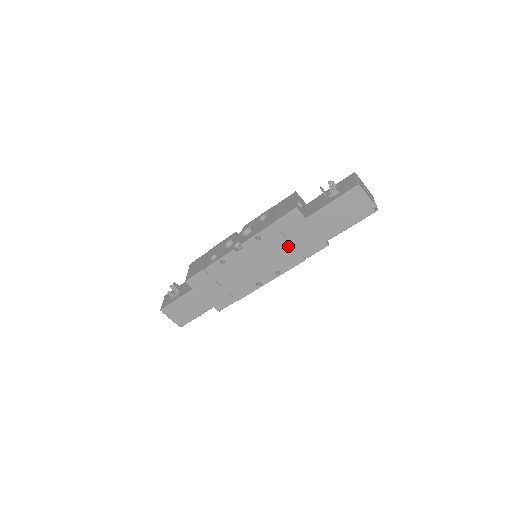
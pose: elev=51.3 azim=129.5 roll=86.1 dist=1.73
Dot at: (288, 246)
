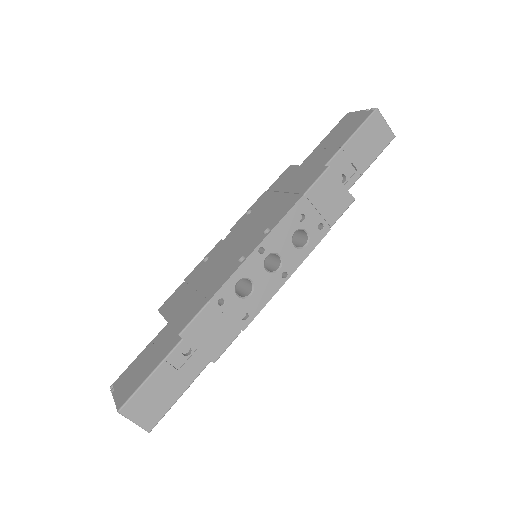
Dot at: (281, 198)
